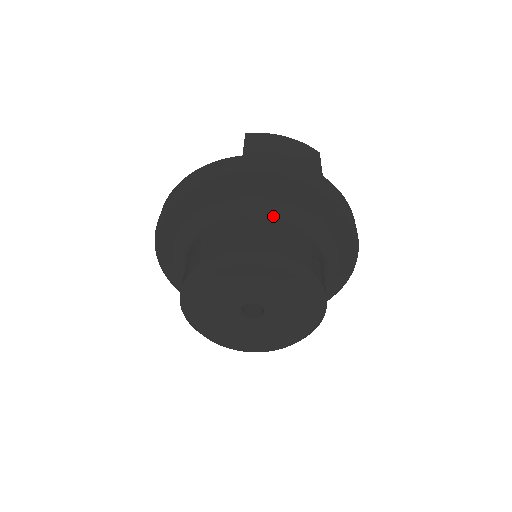
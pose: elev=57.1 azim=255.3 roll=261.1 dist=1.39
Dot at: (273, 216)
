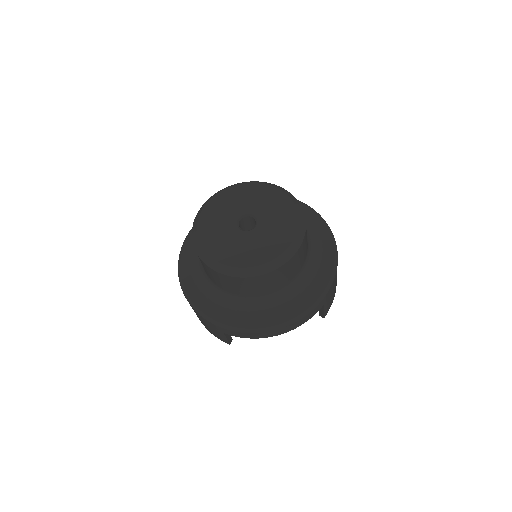
Dot at: occluded
